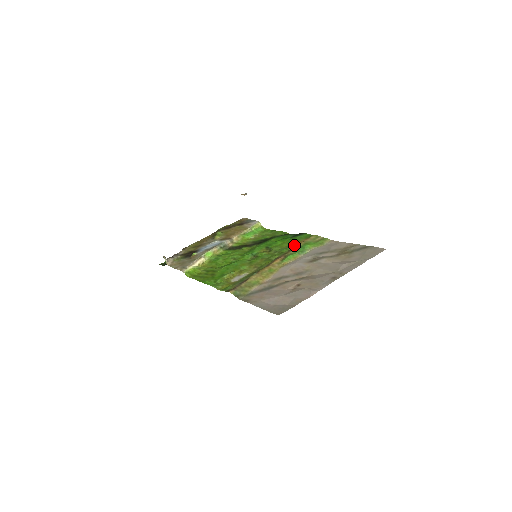
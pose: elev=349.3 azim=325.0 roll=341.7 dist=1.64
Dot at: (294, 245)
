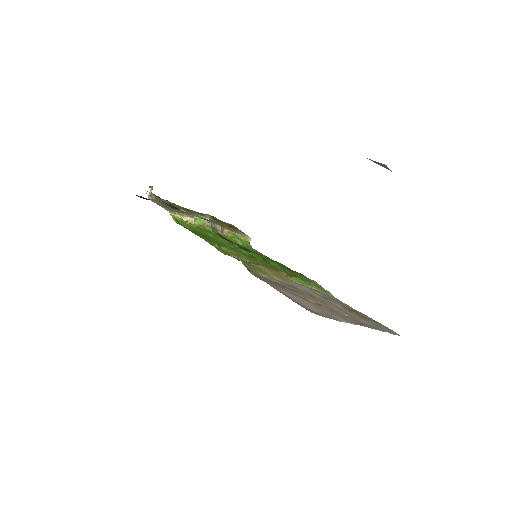
Dot at: occluded
